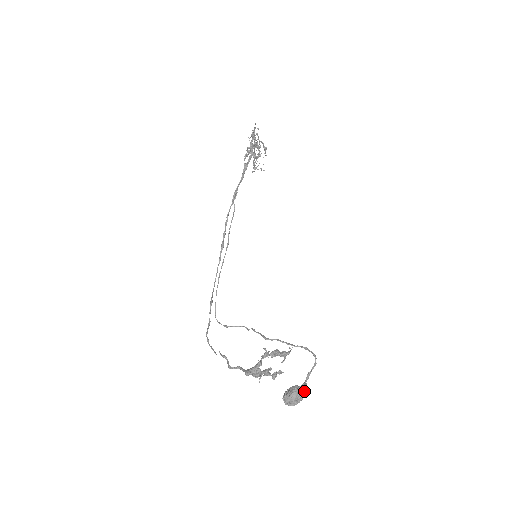
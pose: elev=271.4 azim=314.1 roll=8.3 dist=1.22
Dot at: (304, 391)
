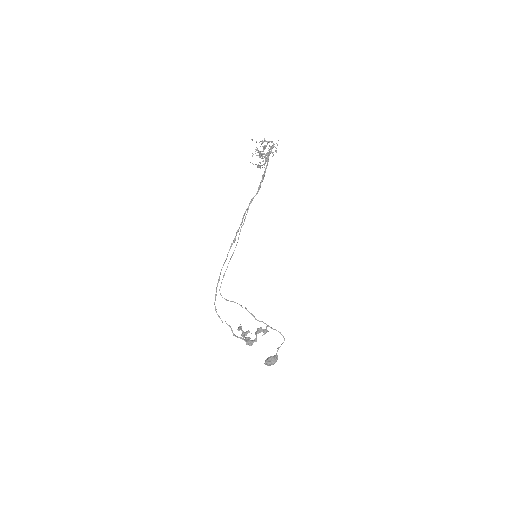
Dot at: (277, 359)
